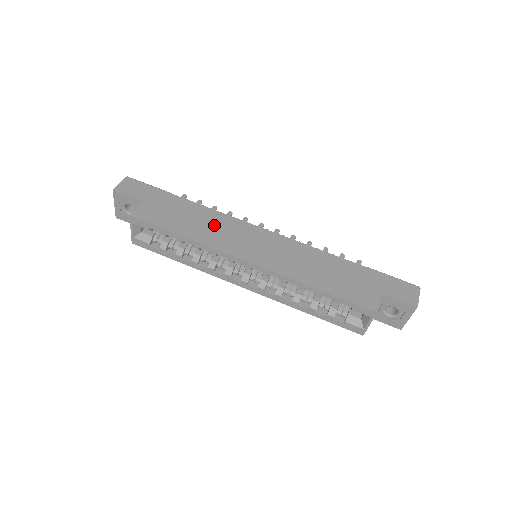
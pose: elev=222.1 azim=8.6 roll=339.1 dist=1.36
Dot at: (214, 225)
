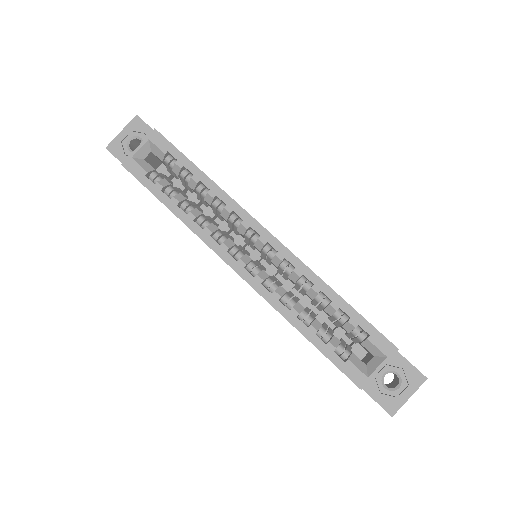
Dot at: occluded
